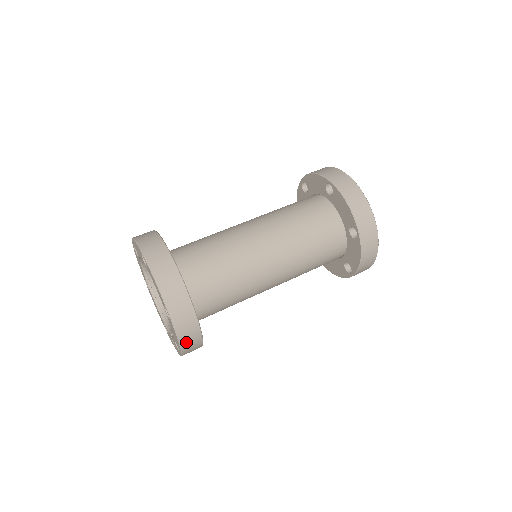
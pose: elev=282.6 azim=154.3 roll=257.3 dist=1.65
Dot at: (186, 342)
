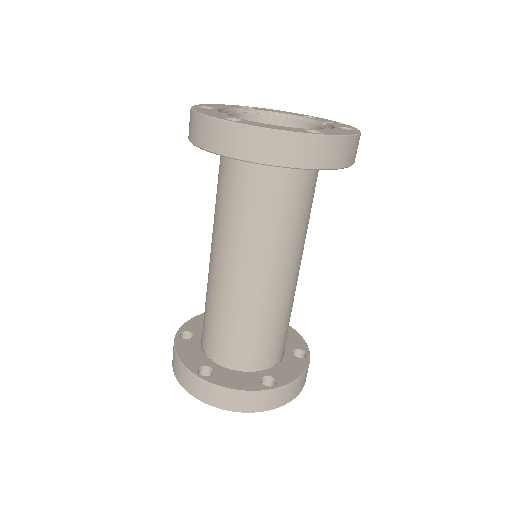
Dot at: (299, 389)
